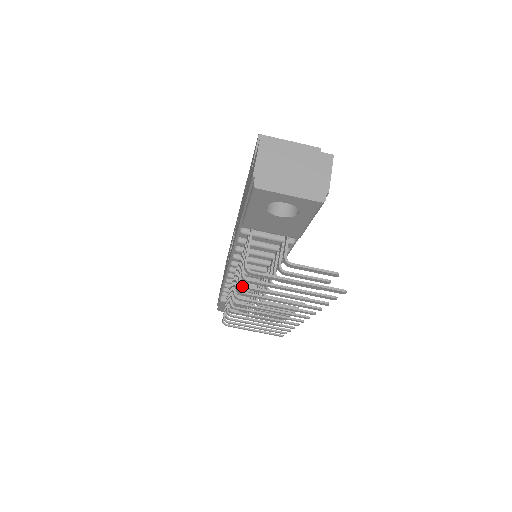
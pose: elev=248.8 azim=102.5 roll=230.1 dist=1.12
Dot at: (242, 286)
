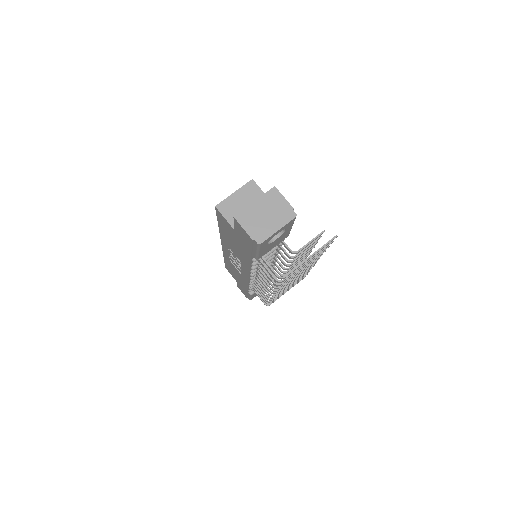
Dot at: (280, 285)
